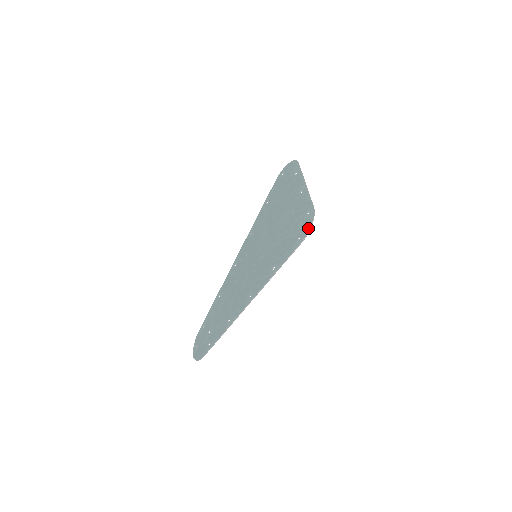
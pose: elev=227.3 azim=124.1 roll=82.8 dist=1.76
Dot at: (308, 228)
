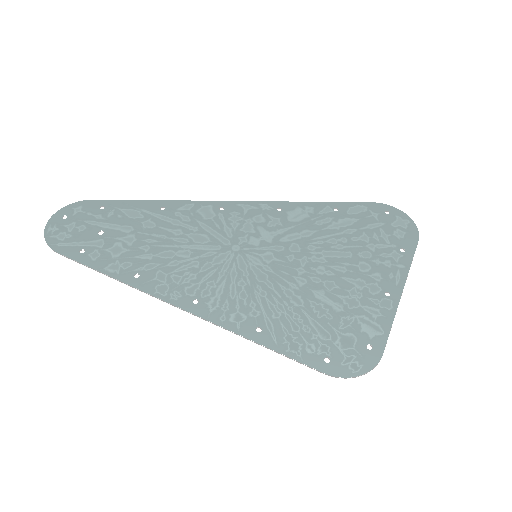
Dot at: (351, 372)
